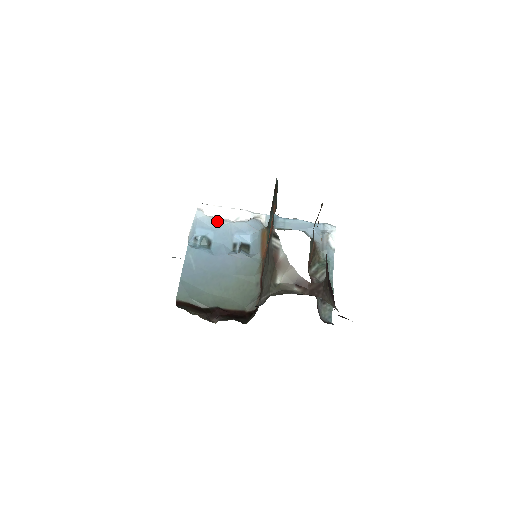
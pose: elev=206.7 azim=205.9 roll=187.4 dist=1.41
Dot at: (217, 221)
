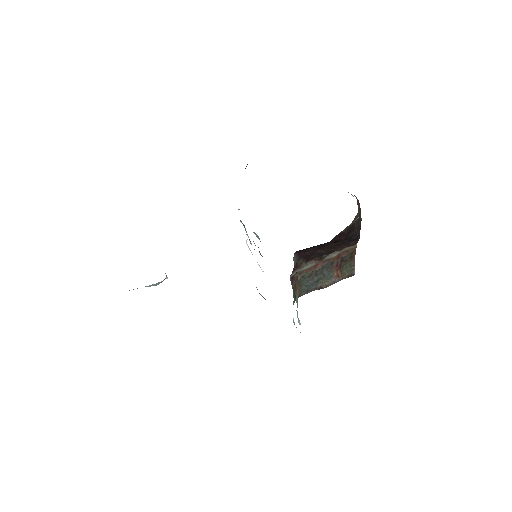
Dot at: (251, 244)
